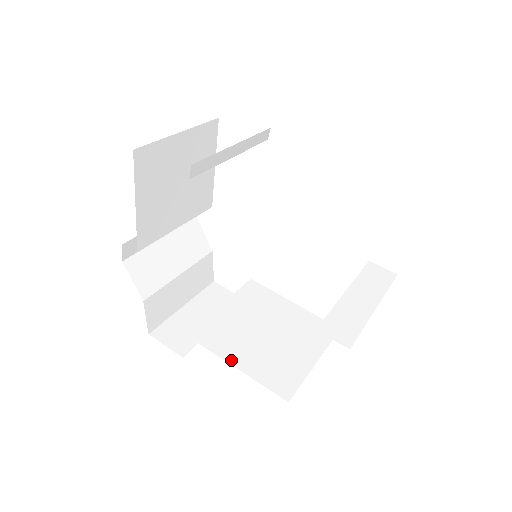
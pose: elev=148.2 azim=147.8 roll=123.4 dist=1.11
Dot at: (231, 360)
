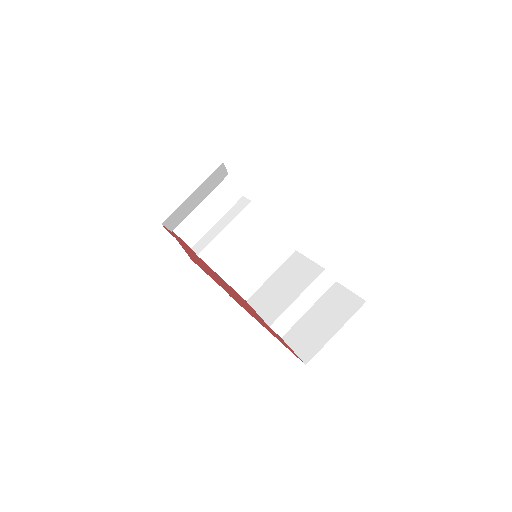
Dot at: (221, 274)
